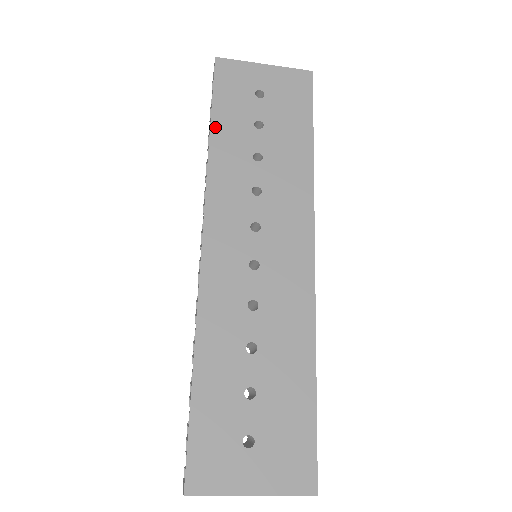
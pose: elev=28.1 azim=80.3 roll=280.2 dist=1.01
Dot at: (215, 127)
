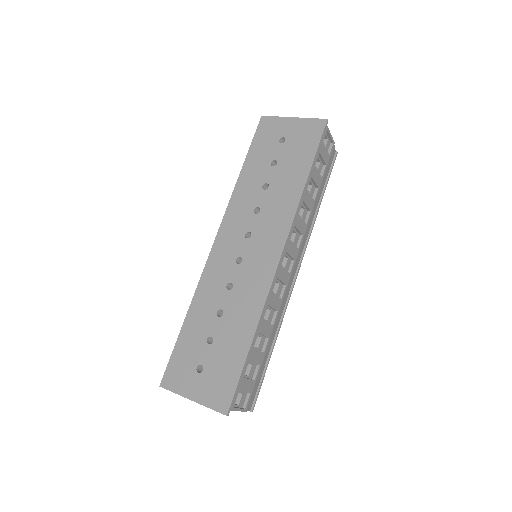
Dot at: (245, 166)
